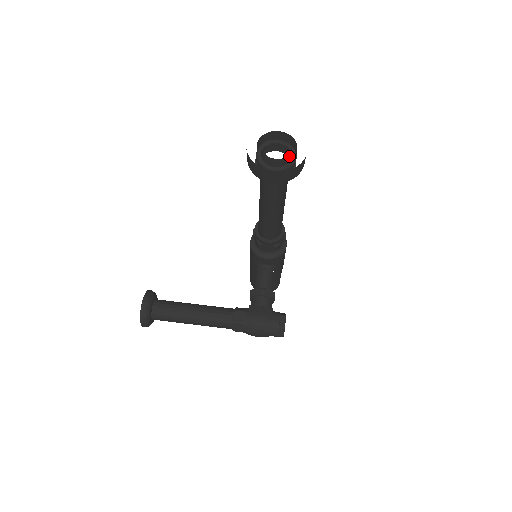
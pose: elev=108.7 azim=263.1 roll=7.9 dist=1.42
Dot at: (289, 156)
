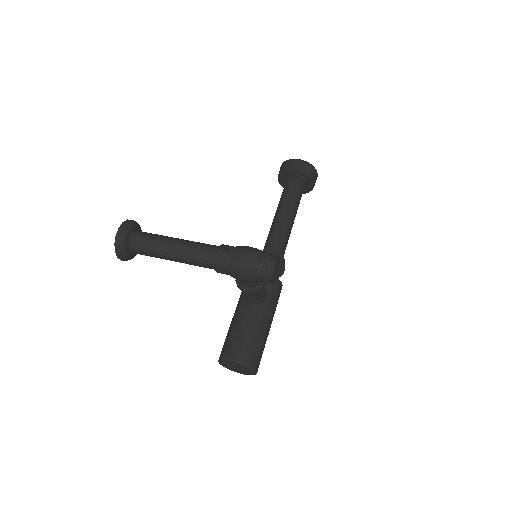
Dot at: occluded
